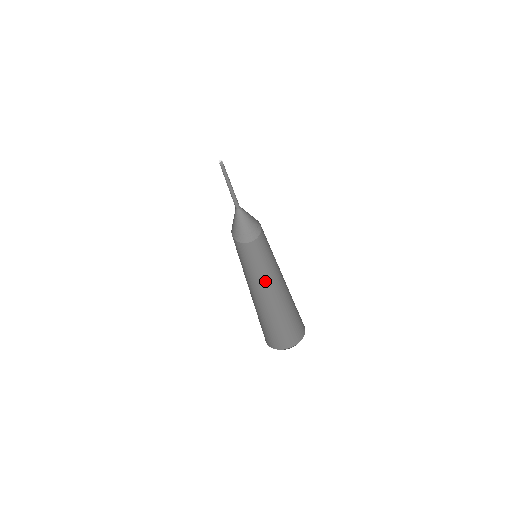
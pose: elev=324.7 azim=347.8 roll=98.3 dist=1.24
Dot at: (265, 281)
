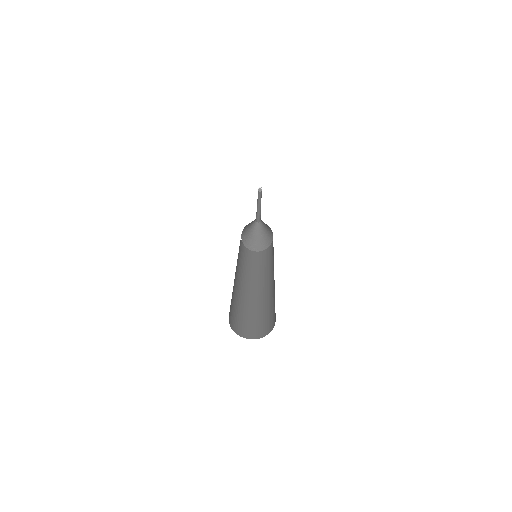
Dot at: (265, 280)
